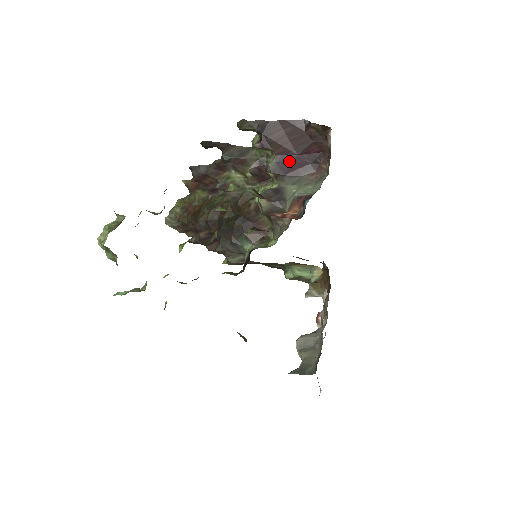
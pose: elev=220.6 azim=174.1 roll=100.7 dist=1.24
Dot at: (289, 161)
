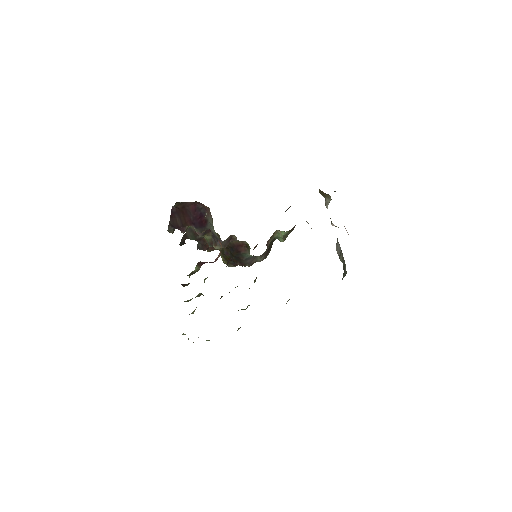
Dot at: (197, 222)
